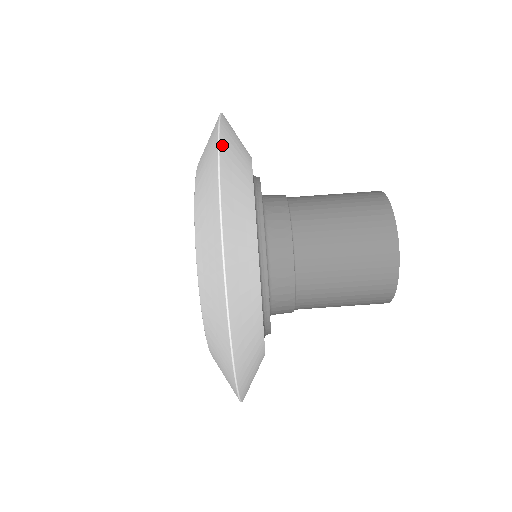
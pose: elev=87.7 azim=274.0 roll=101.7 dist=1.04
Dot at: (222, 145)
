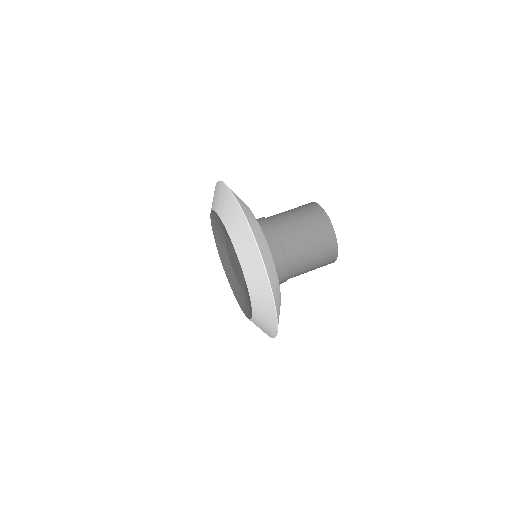
Dot at: occluded
